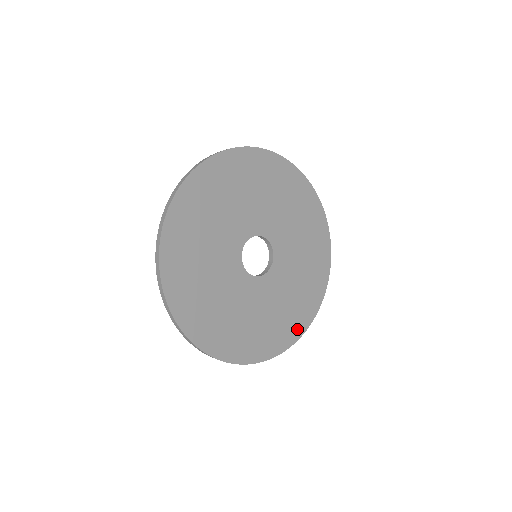
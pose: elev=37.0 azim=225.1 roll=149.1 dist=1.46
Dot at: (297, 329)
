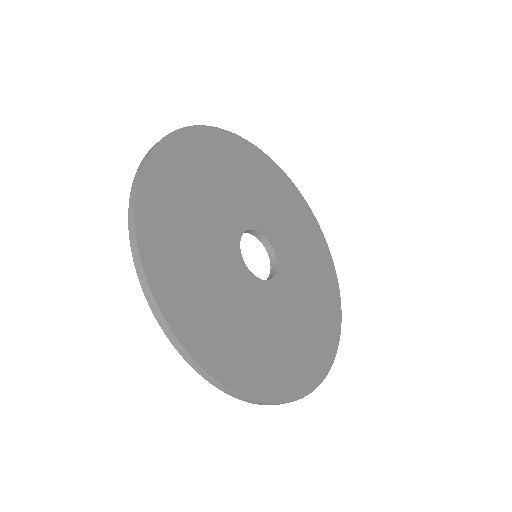
Dot at: (331, 281)
